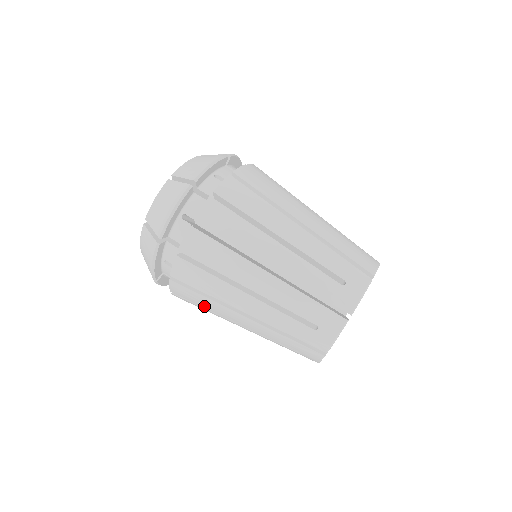
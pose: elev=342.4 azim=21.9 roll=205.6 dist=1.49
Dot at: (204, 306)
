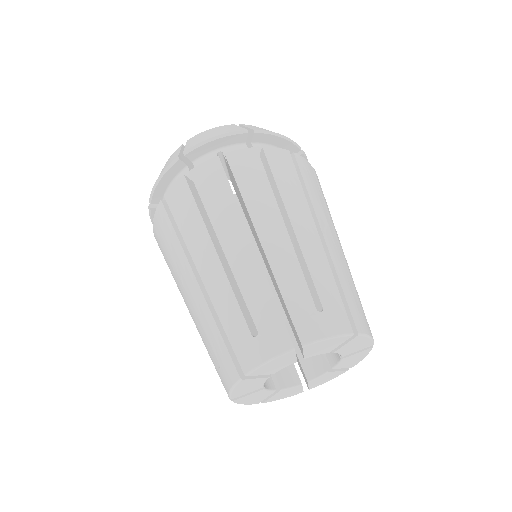
Dot at: occluded
